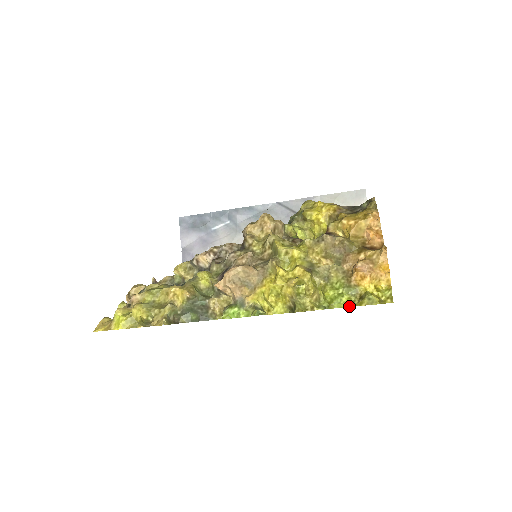
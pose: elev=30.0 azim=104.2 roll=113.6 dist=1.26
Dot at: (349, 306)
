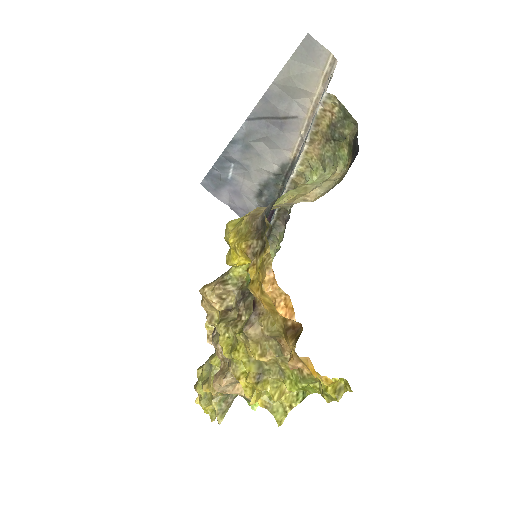
Dot at: occluded
